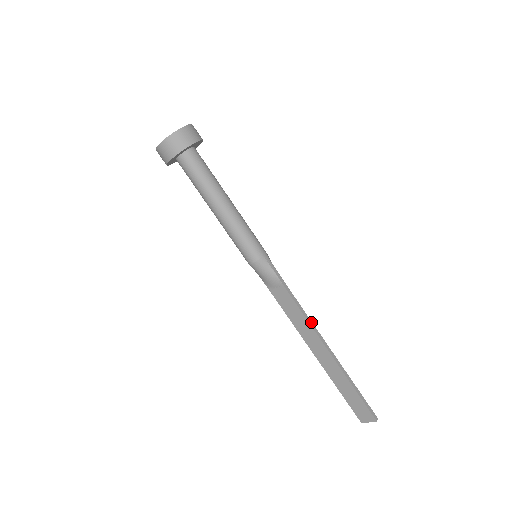
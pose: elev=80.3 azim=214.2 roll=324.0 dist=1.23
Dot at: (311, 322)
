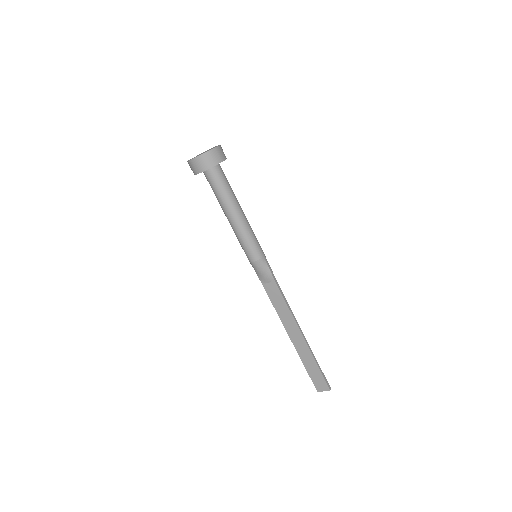
Dot at: occluded
